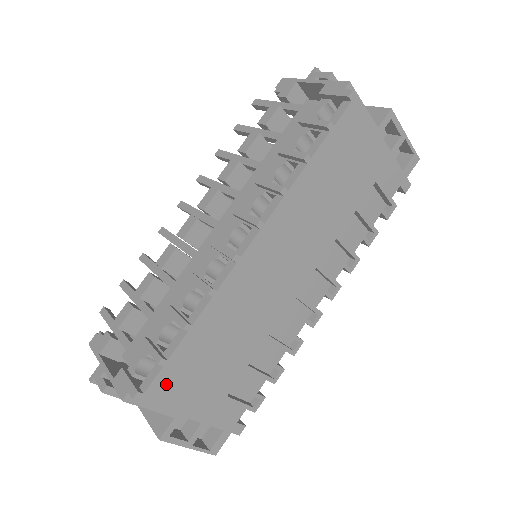
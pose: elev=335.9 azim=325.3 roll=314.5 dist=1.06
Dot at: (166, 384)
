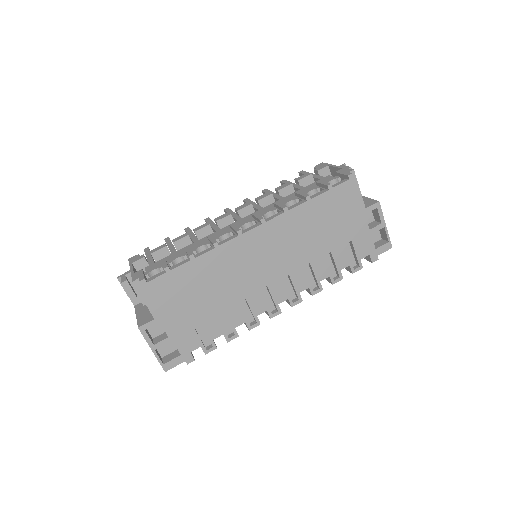
Dot at: (162, 286)
